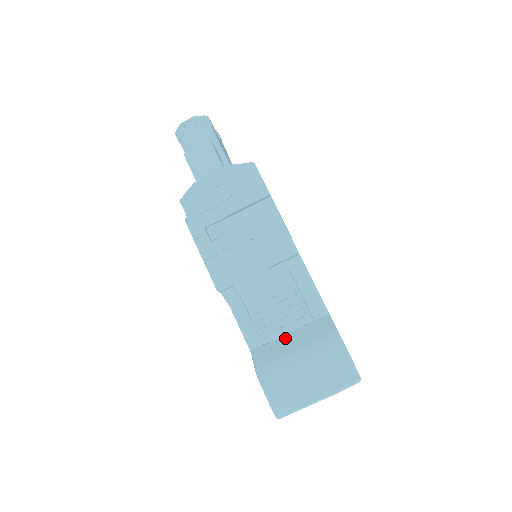
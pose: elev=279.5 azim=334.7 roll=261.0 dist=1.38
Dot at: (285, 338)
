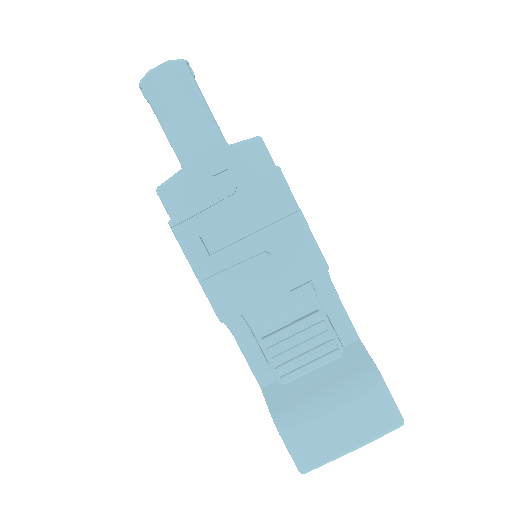
Dot at: occluded
